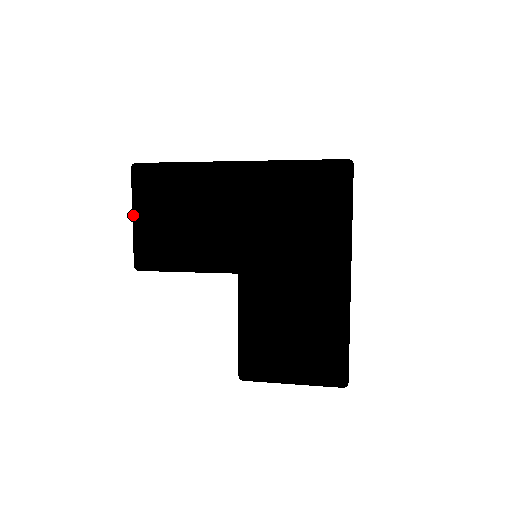
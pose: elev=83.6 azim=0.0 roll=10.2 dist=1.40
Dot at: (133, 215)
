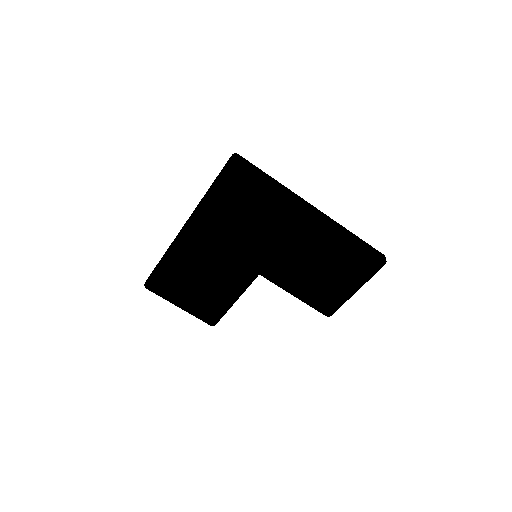
Dot at: occluded
